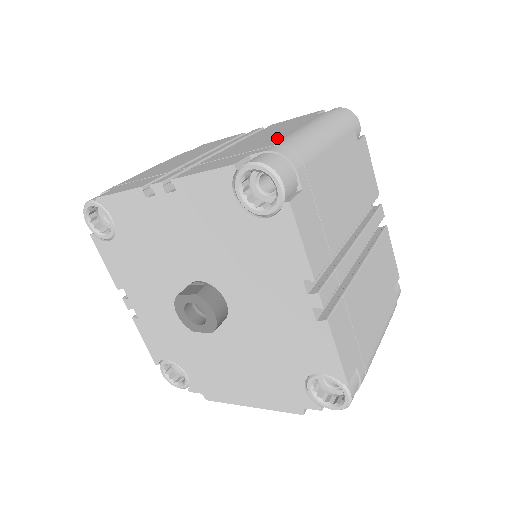
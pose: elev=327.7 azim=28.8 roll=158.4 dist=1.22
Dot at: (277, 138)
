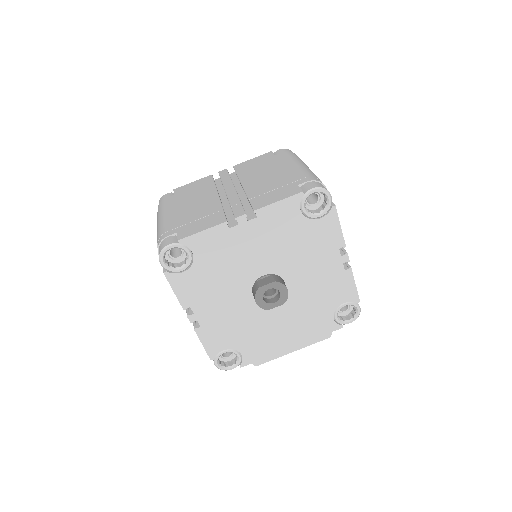
Dot at: (292, 173)
